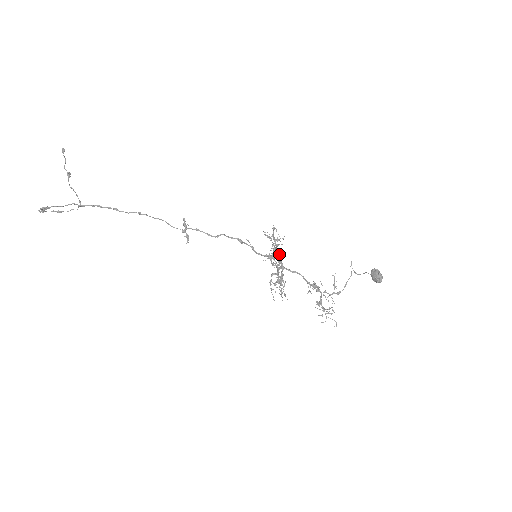
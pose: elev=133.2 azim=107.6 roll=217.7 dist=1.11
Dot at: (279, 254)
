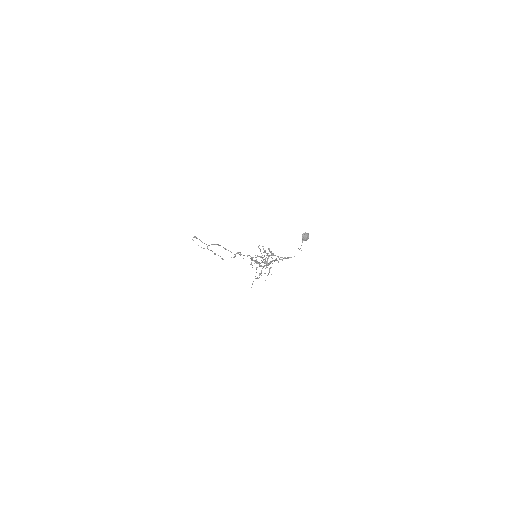
Dot at: occluded
